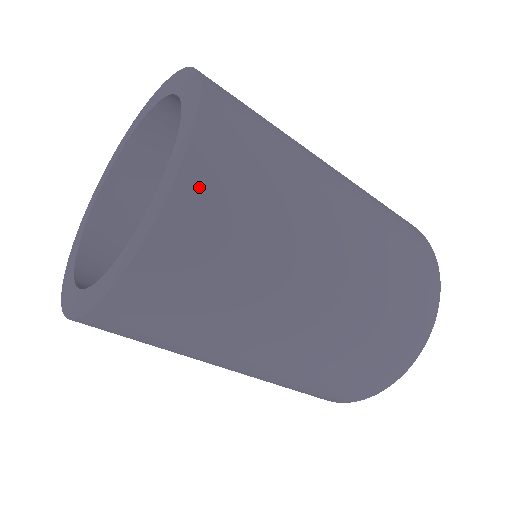
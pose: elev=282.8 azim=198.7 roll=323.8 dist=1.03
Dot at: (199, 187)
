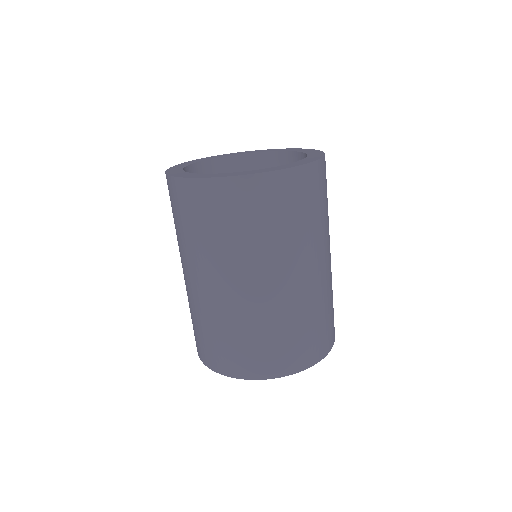
Dot at: occluded
